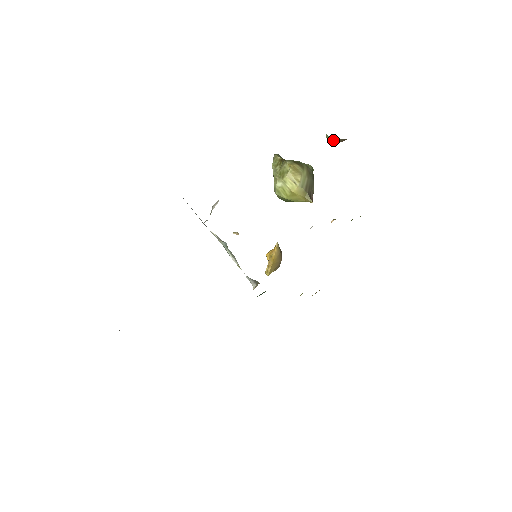
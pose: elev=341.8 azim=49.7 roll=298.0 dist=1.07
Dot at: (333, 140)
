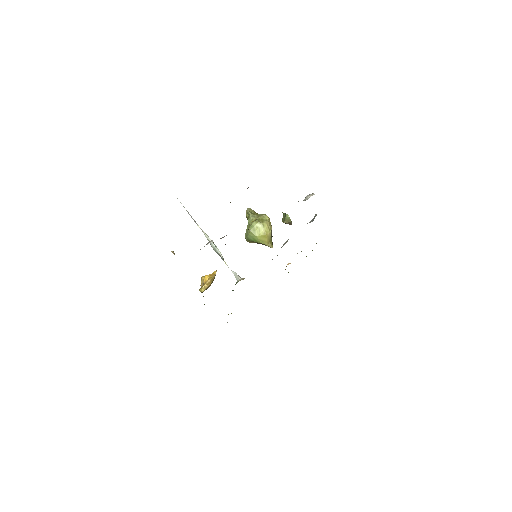
Dot at: (289, 219)
